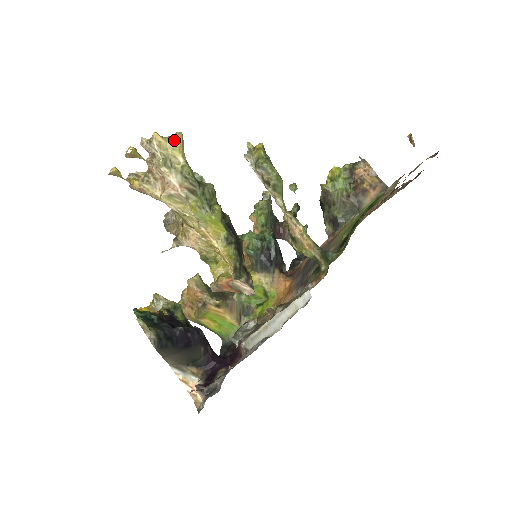
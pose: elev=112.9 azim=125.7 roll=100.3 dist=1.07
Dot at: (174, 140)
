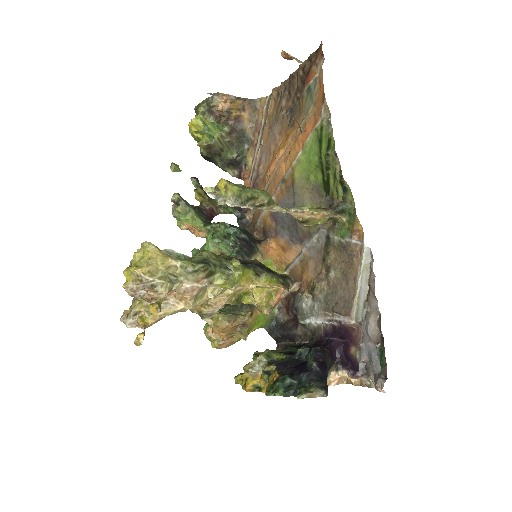
Dot at: (153, 255)
